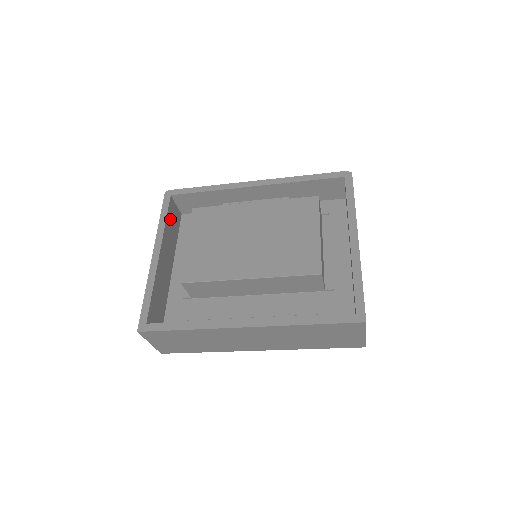
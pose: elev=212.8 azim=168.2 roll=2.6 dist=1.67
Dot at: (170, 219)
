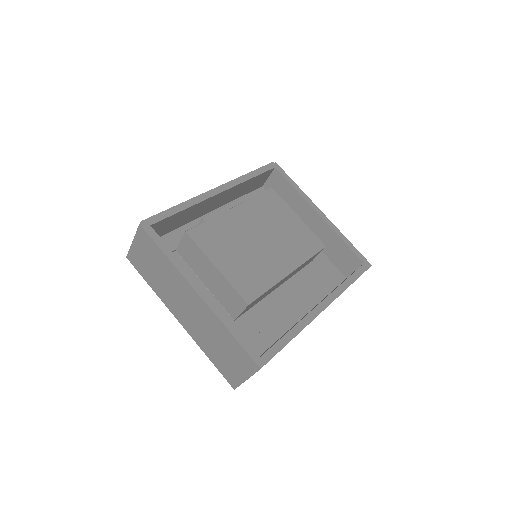
Dot at: occluded
